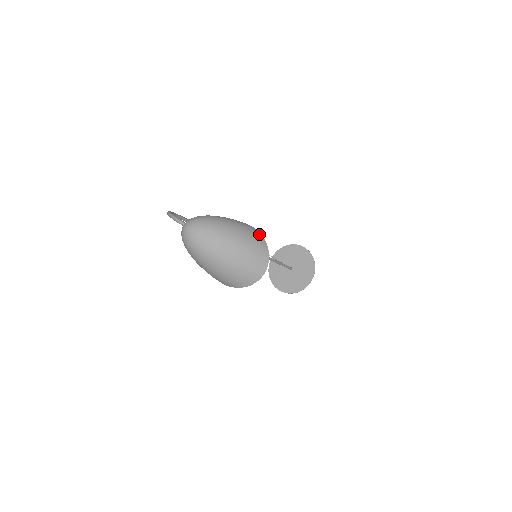
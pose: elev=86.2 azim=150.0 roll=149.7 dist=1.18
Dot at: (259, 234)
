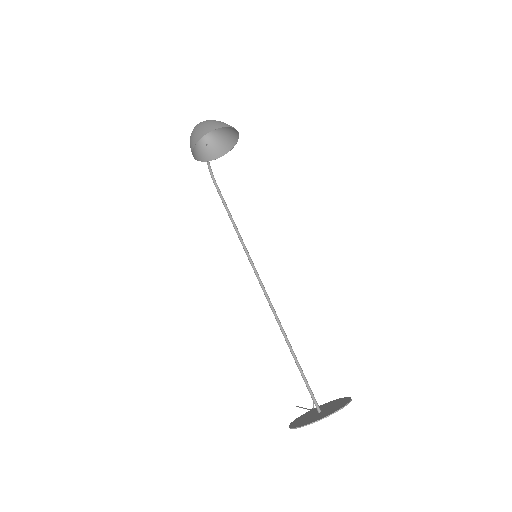
Dot at: (237, 131)
